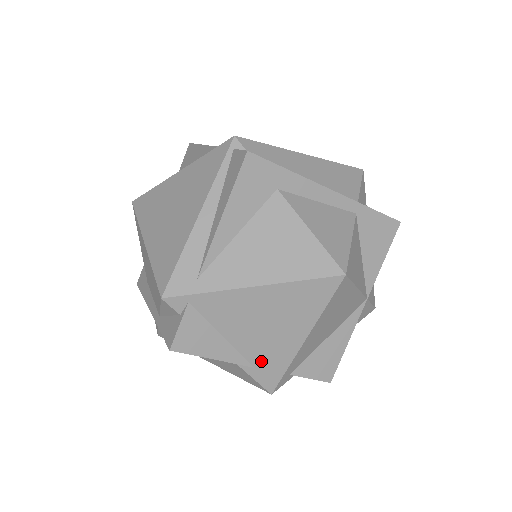
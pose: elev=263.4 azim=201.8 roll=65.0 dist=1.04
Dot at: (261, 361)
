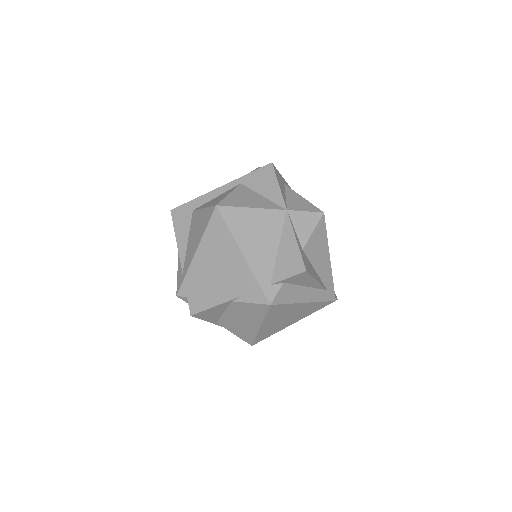
Dot at: (242, 288)
